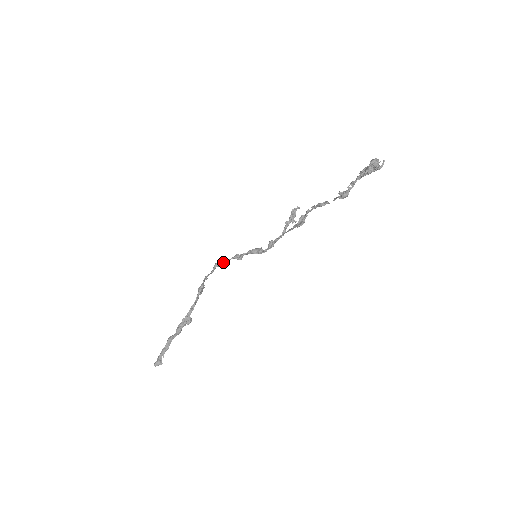
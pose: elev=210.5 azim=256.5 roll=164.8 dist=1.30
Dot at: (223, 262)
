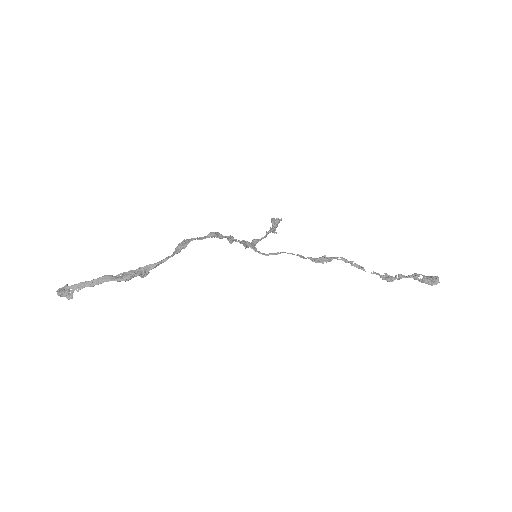
Dot at: (219, 236)
